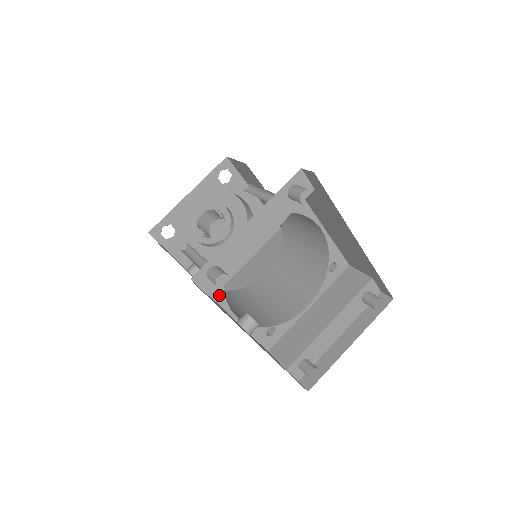
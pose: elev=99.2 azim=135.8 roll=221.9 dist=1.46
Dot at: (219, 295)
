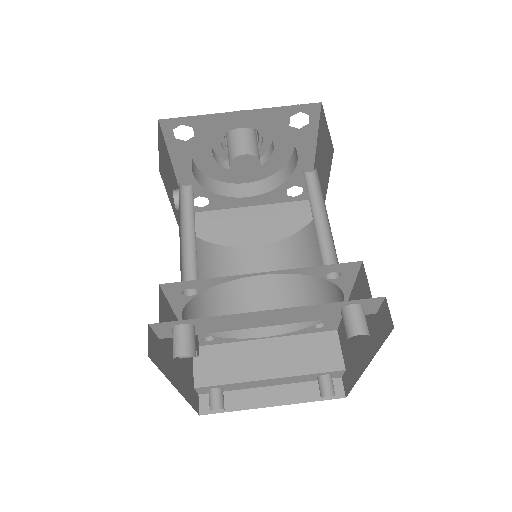
Dot at: (179, 302)
